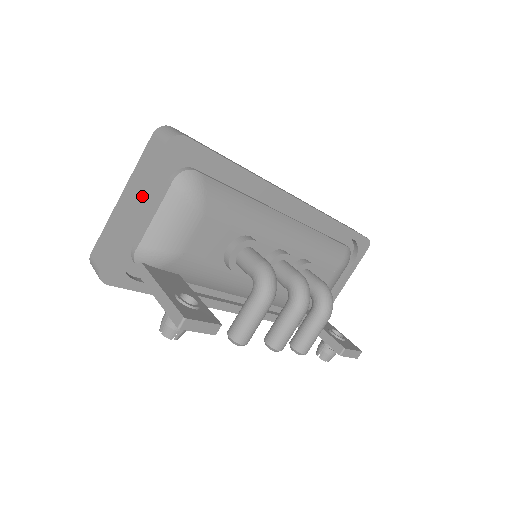
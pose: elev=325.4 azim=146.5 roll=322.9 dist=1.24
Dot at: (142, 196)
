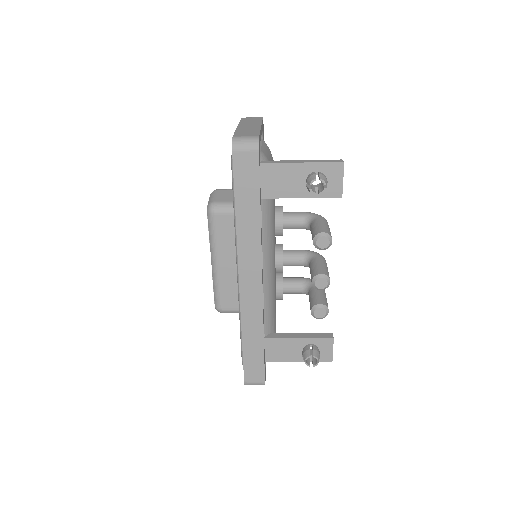
Dot at: occluded
